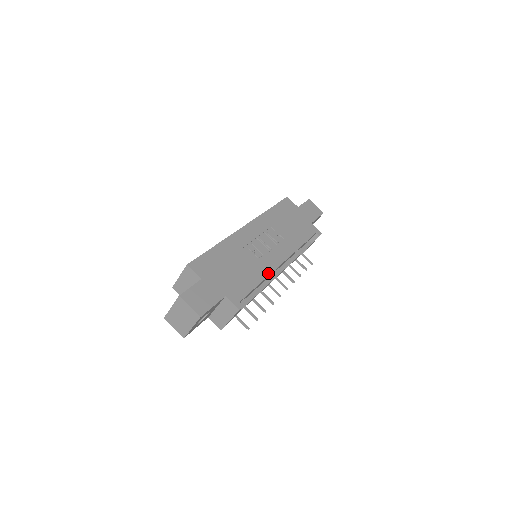
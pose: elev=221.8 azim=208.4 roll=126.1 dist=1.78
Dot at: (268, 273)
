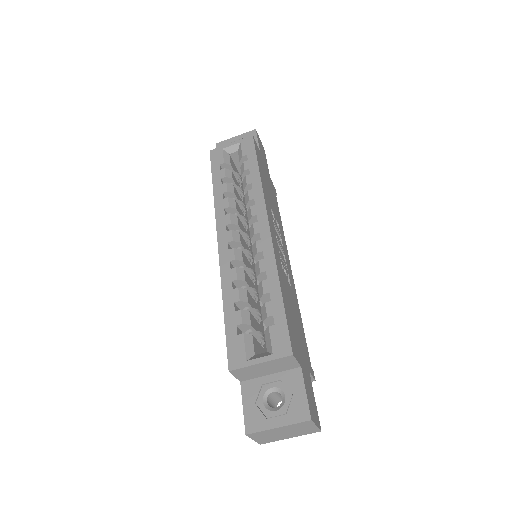
Dot at: occluded
